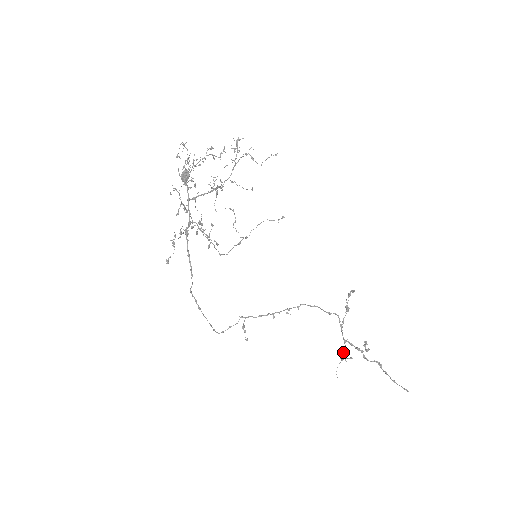
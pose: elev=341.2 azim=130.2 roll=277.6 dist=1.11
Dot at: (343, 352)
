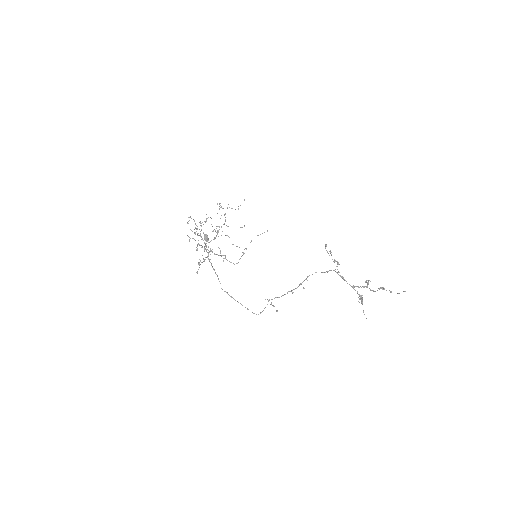
Dot at: occluded
